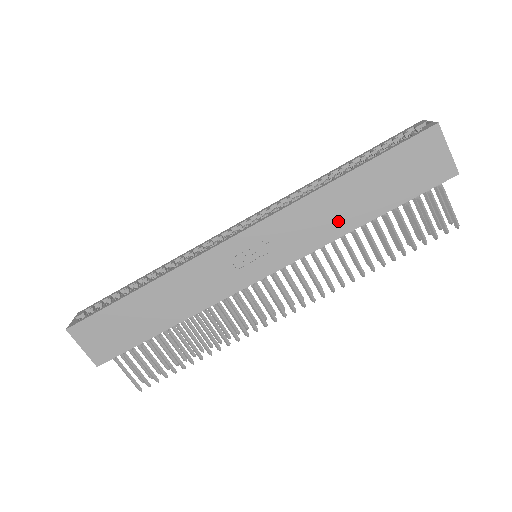
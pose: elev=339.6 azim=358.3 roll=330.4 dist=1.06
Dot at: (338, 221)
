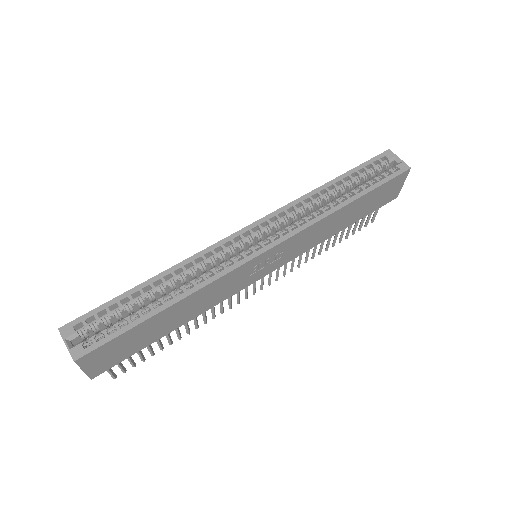
Dot at: (328, 232)
